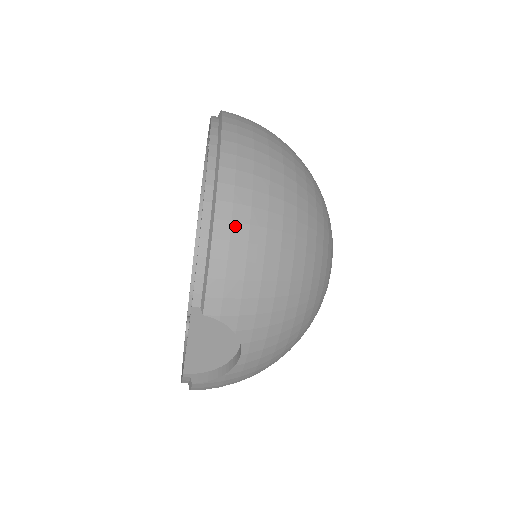
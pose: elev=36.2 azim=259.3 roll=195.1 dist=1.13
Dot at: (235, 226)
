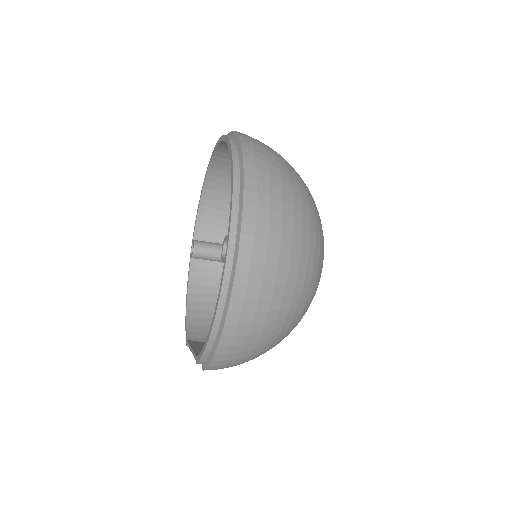
Dot at: (233, 348)
